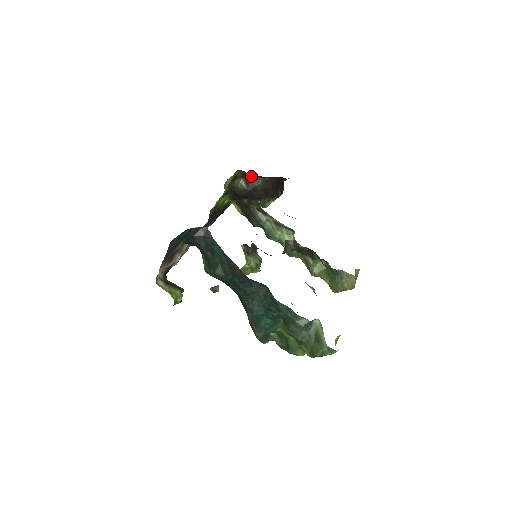
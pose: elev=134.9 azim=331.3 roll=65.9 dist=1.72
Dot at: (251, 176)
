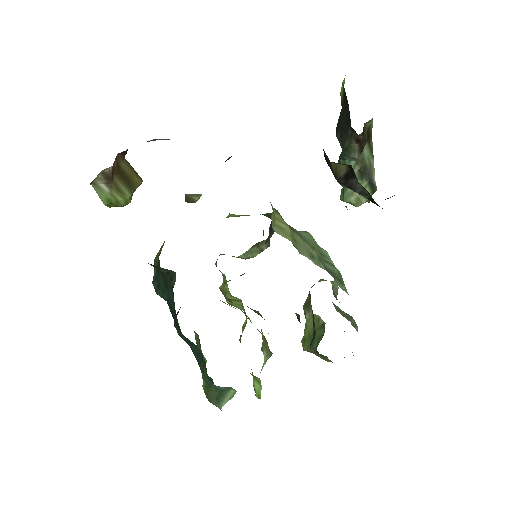
Dot at: (360, 184)
